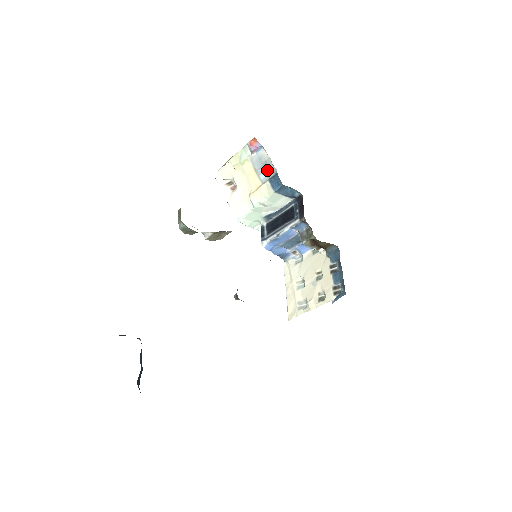
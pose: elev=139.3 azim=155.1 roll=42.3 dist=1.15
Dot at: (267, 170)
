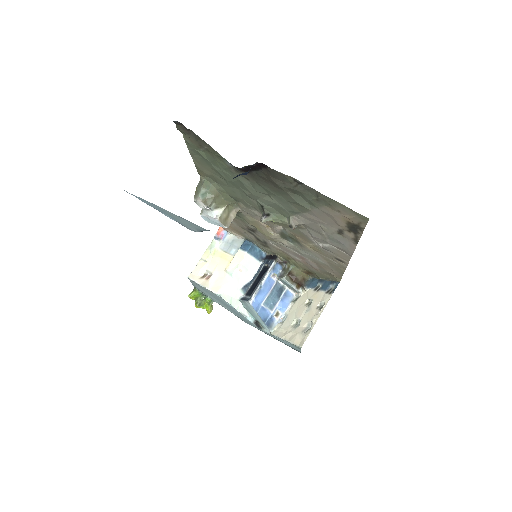
Dot at: (236, 245)
